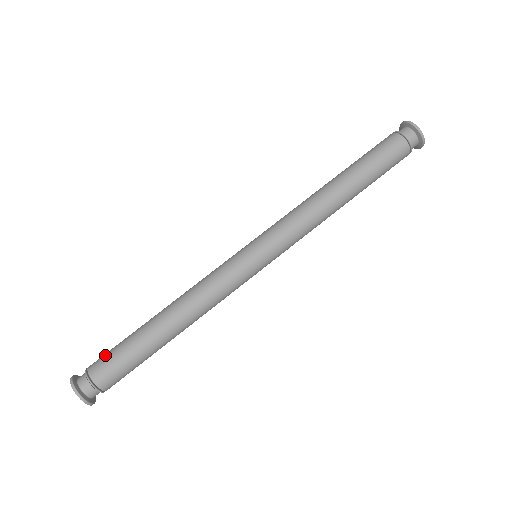
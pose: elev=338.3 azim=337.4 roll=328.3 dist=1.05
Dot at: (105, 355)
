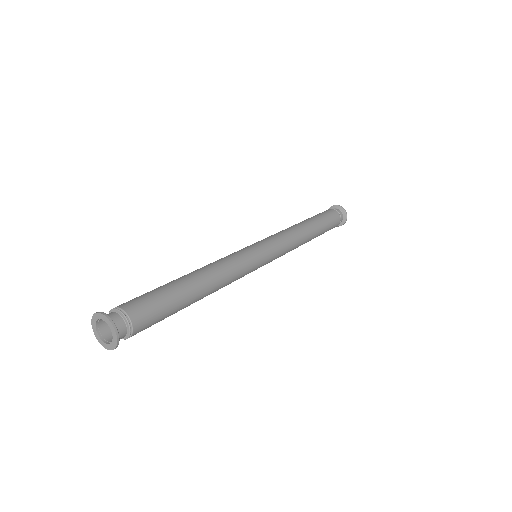
Dot at: (141, 299)
